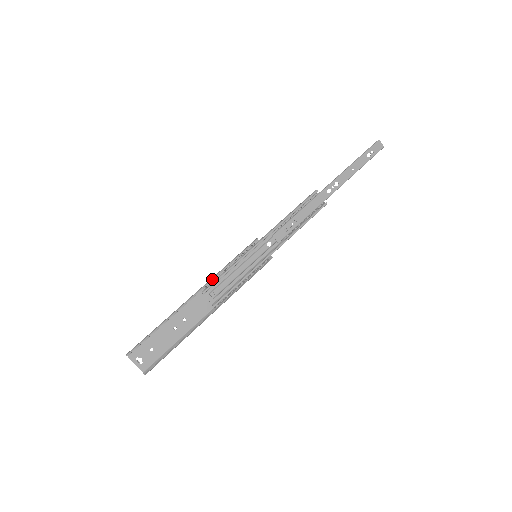
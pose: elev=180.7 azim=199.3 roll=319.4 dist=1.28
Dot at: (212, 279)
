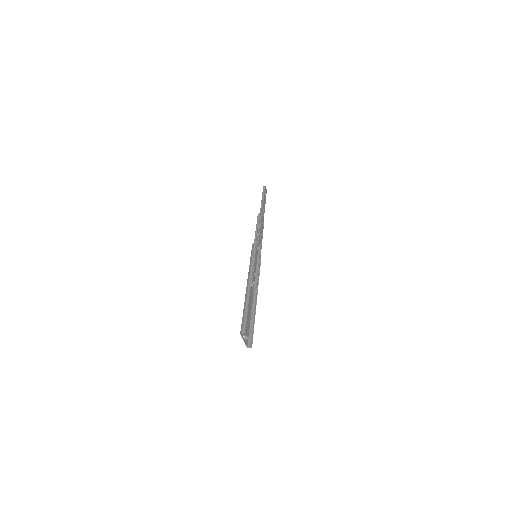
Dot at: (252, 271)
